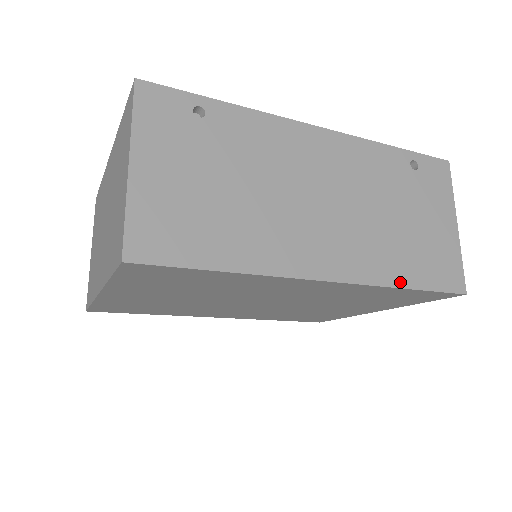
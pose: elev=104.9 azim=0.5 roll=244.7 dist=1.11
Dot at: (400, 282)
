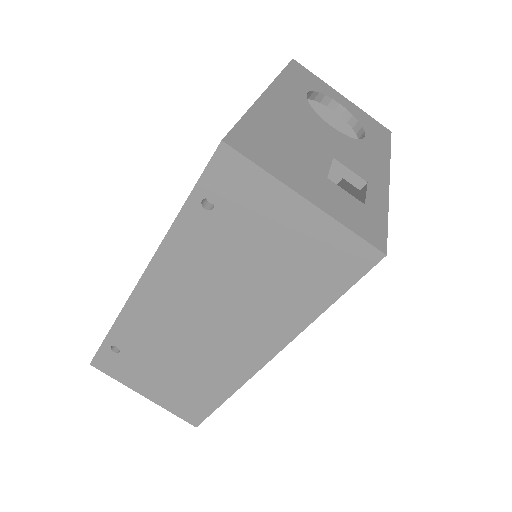
Dot at: (313, 313)
